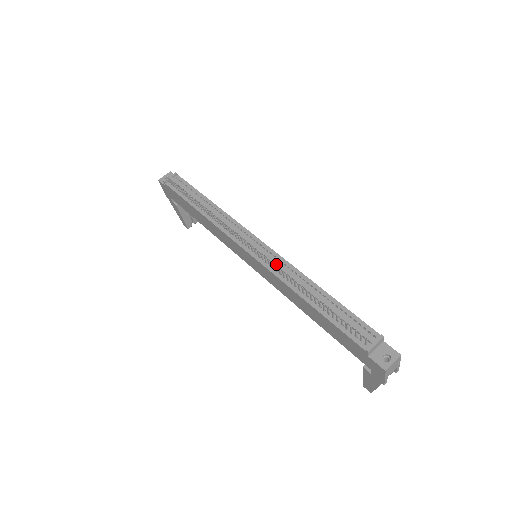
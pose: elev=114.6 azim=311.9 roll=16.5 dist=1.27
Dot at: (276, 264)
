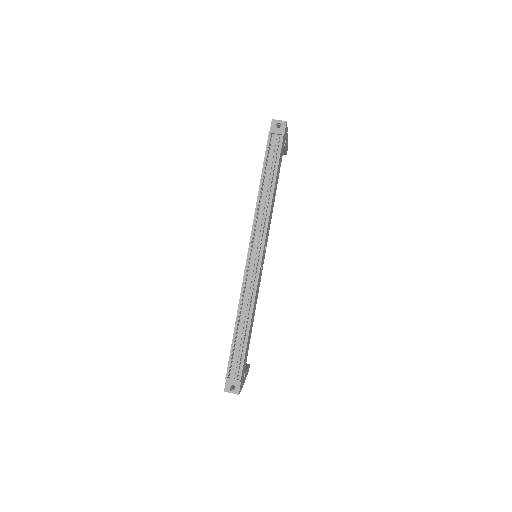
Dot at: (249, 284)
